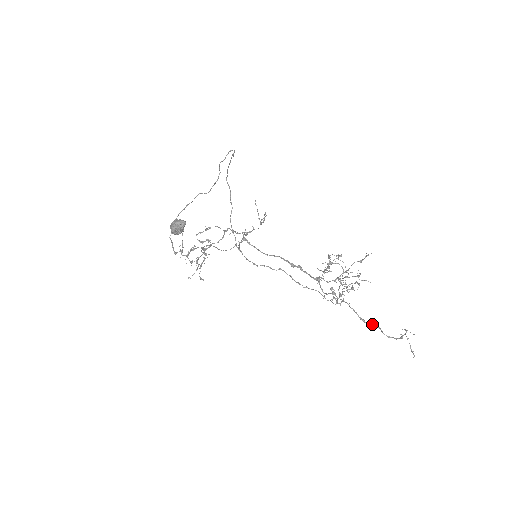
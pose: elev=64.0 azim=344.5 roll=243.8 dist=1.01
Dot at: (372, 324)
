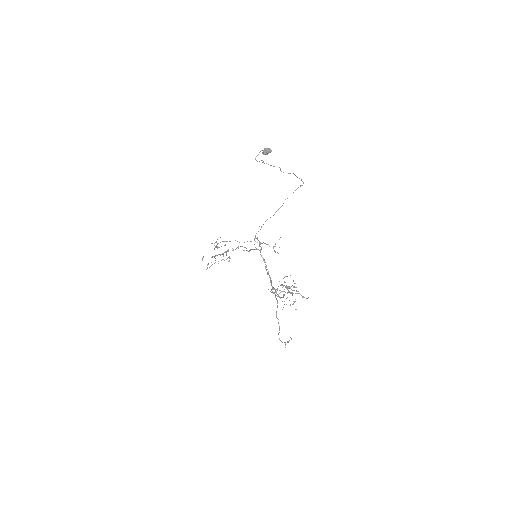
Dot at: occluded
